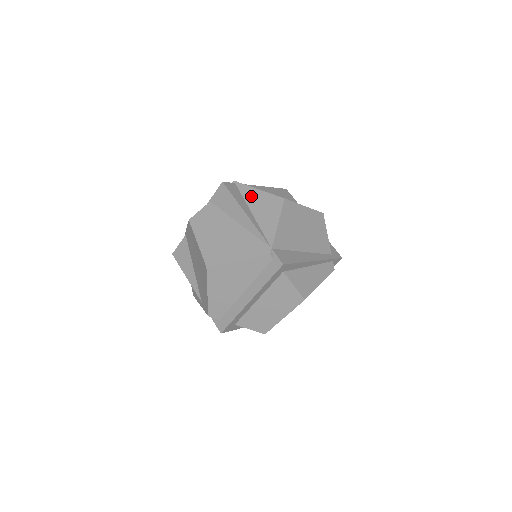
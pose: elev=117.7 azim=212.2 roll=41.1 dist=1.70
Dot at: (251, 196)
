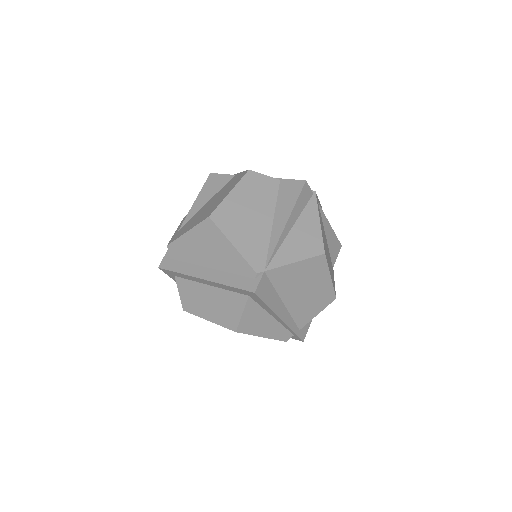
Dot at: (309, 218)
